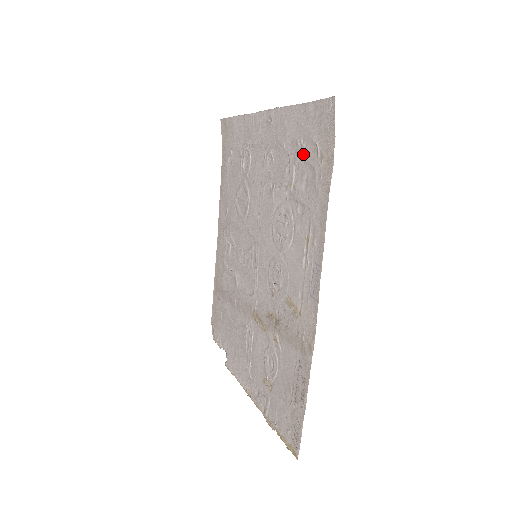
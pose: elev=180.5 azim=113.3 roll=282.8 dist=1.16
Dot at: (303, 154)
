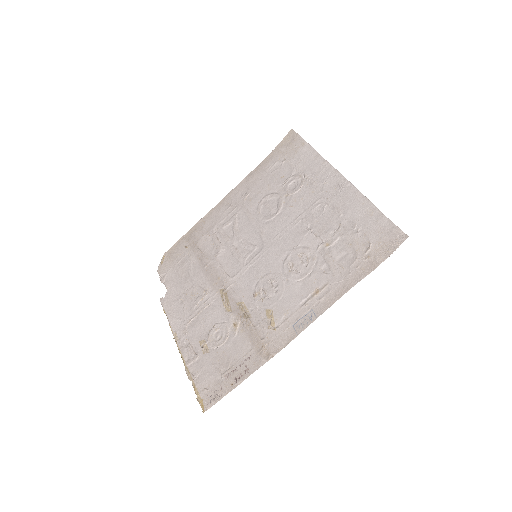
Dot at: (354, 238)
